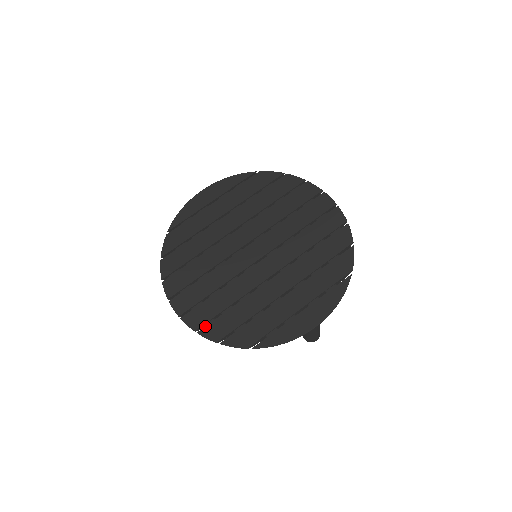
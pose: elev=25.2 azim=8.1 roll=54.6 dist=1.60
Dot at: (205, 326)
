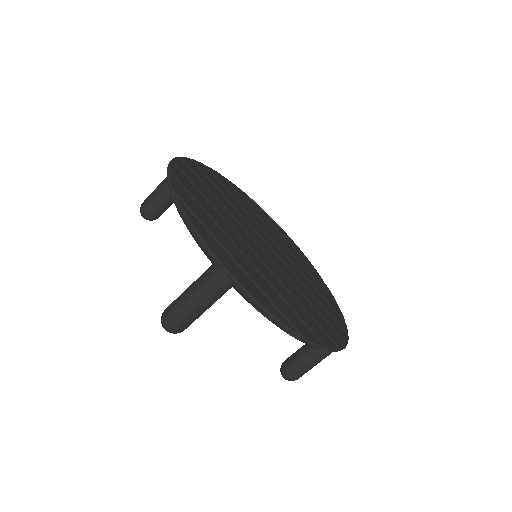
Dot at: (181, 170)
